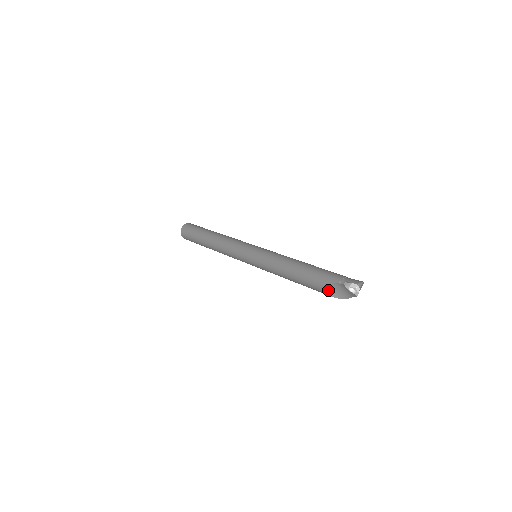
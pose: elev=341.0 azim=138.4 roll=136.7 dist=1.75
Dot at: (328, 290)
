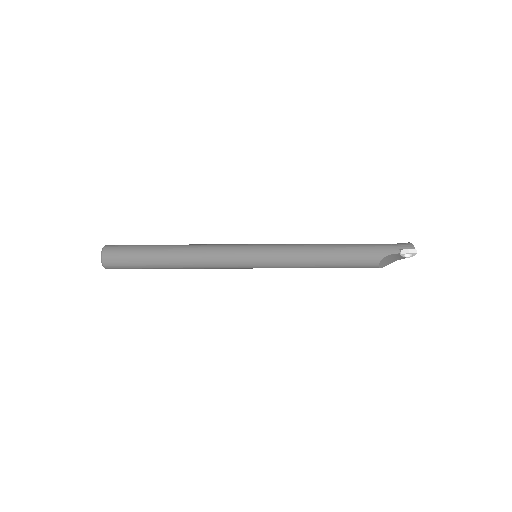
Dot at: (380, 264)
